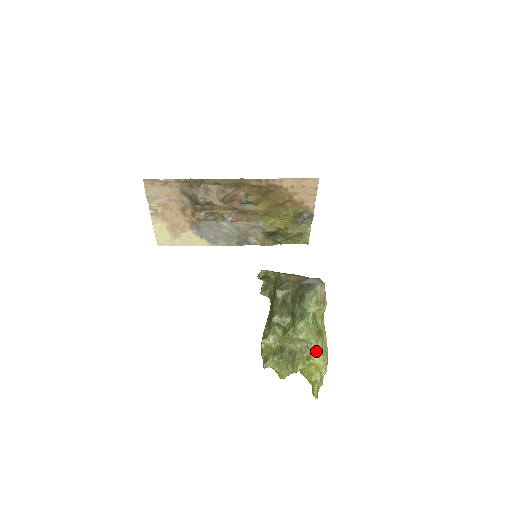
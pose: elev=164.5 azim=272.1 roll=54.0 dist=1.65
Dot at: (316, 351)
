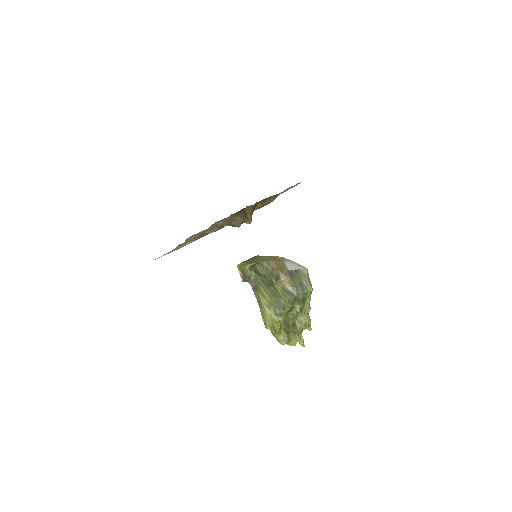
Dot at: (309, 318)
